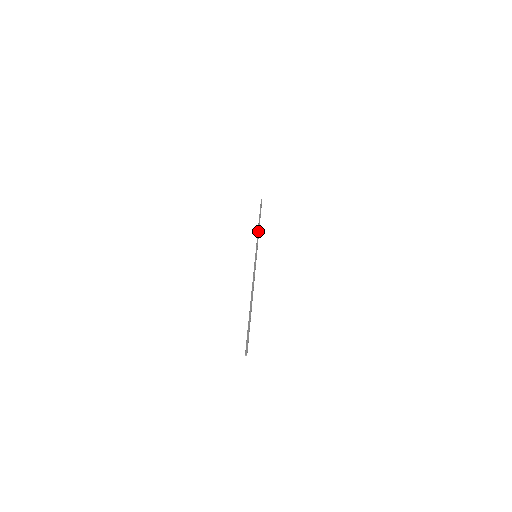
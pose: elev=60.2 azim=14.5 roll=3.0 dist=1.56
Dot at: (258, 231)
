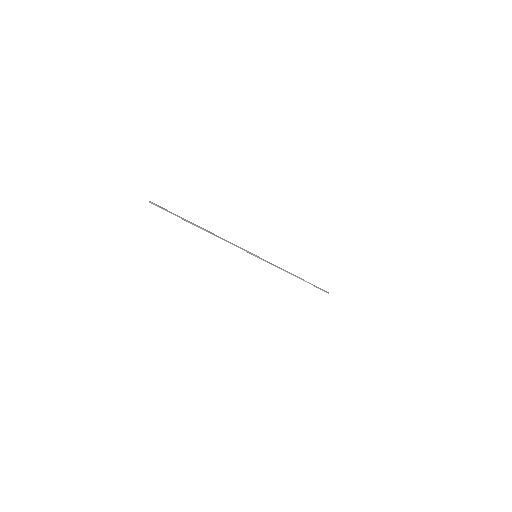
Dot at: occluded
